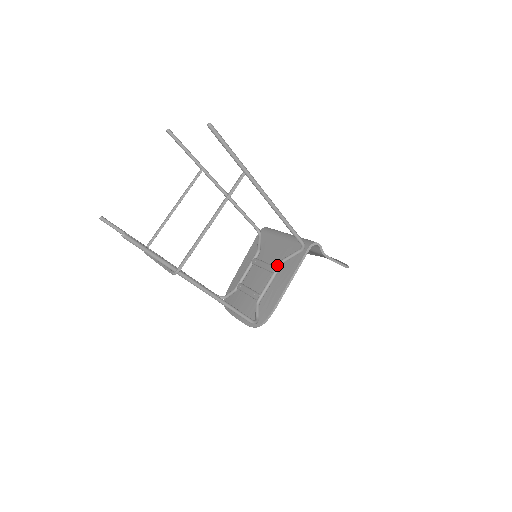
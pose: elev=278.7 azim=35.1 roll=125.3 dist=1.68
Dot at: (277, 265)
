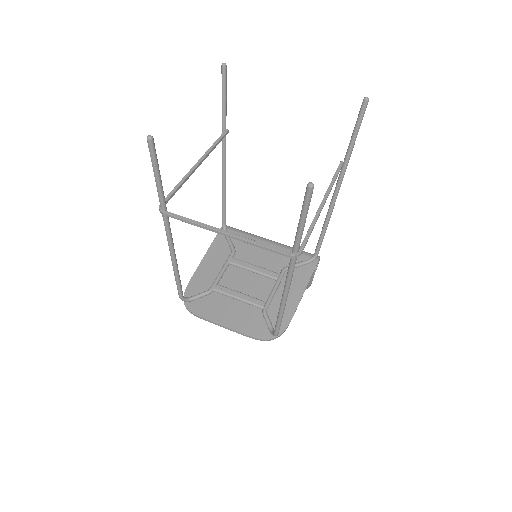
Dot at: (276, 272)
